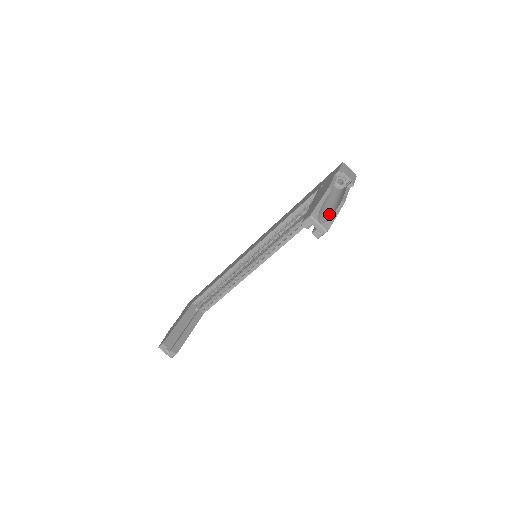
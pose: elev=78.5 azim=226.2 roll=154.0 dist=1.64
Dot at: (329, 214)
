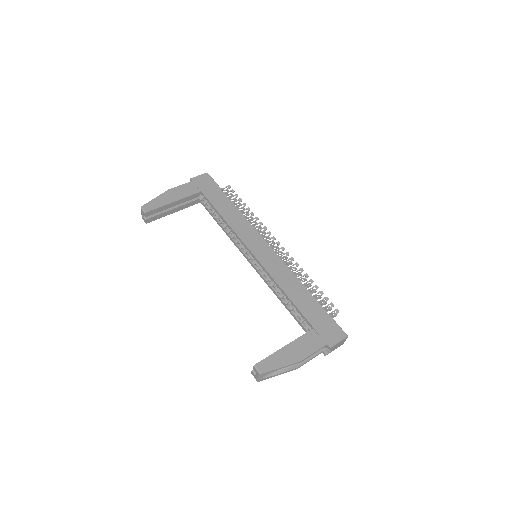
Dot at: (278, 370)
